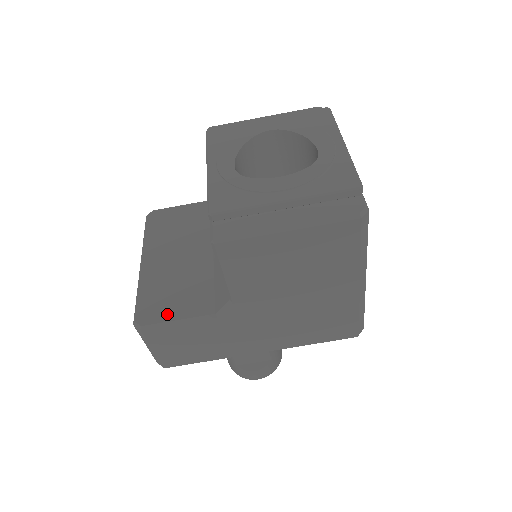
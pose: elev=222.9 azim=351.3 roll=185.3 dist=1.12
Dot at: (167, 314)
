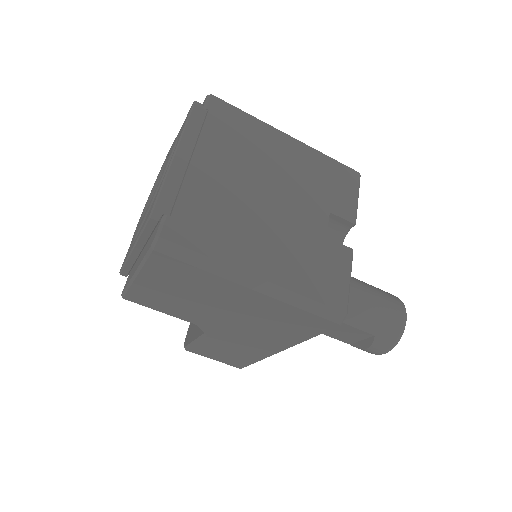
Dot at: (193, 335)
